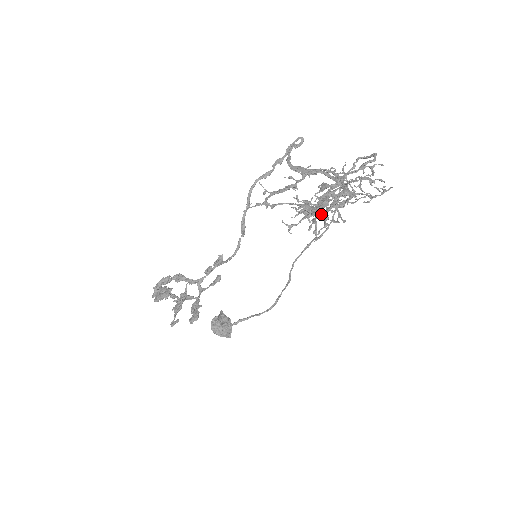
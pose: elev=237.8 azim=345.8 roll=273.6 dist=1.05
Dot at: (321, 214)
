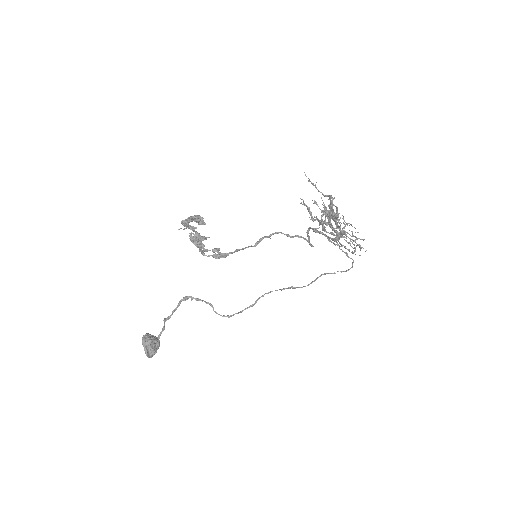
Dot at: occluded
